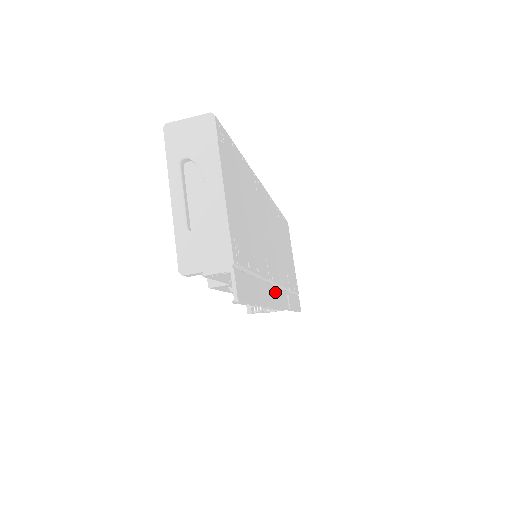
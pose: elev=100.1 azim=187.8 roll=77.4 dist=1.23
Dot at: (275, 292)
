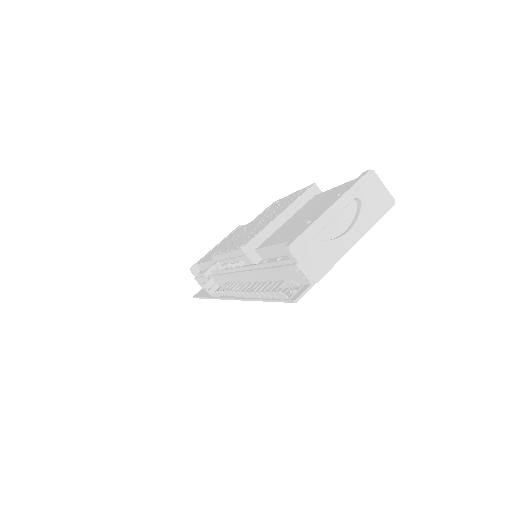
Dot at: occluded
